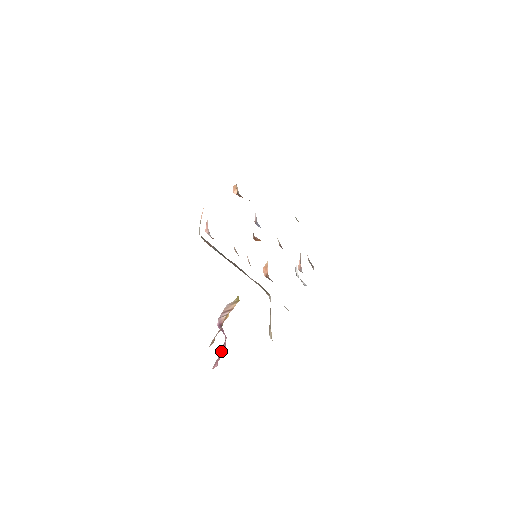
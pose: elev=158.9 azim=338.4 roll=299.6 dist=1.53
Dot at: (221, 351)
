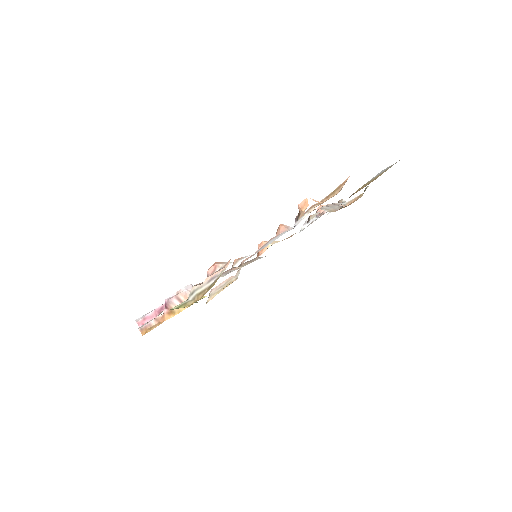
Dot at: (154, 312)
